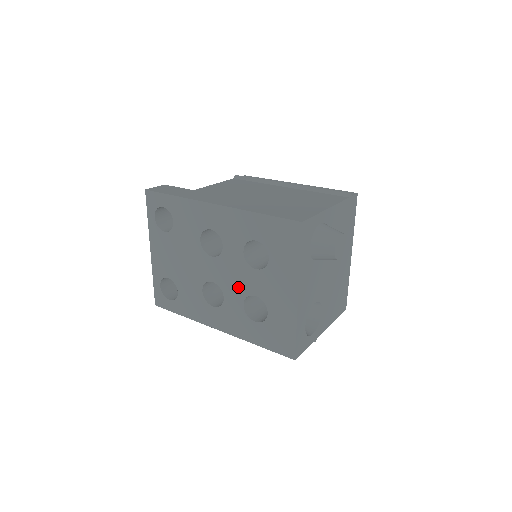
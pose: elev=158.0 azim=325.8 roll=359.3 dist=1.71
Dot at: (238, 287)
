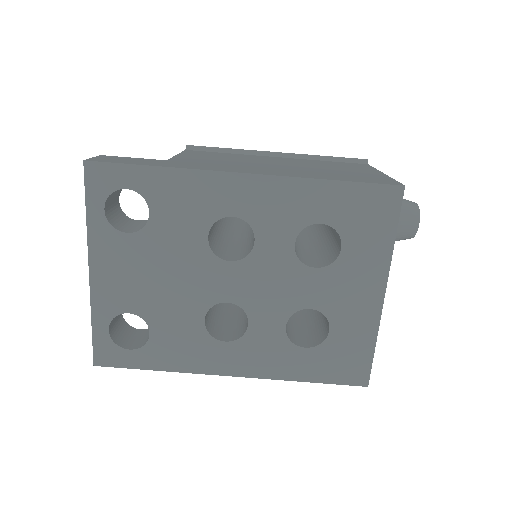
Dot at: (279, 301)
